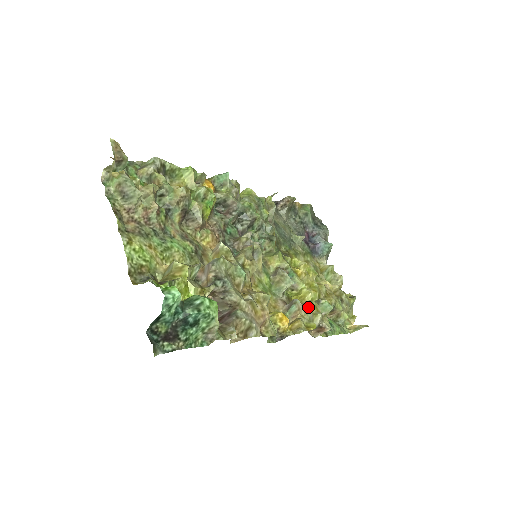
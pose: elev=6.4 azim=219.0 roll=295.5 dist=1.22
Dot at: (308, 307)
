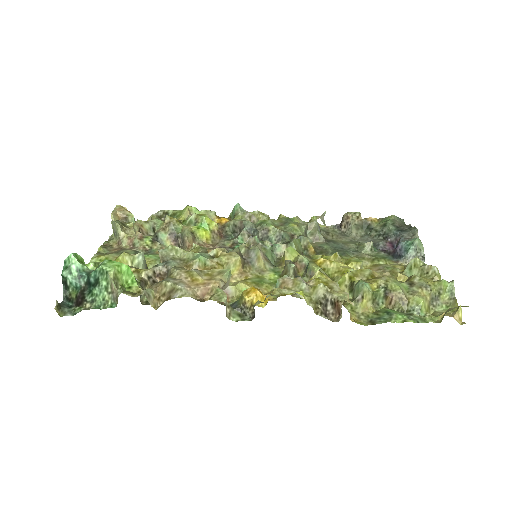
Dot at: (308, 283)
